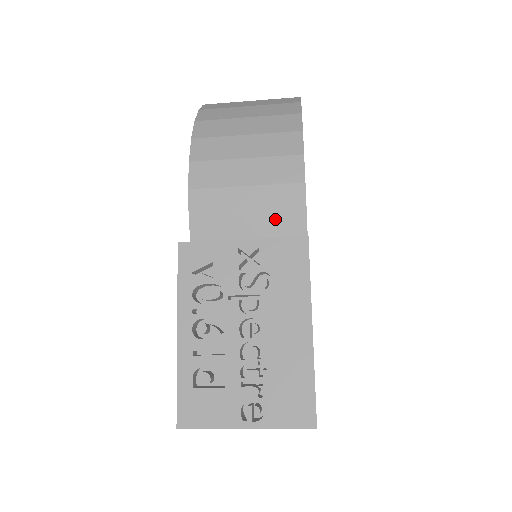
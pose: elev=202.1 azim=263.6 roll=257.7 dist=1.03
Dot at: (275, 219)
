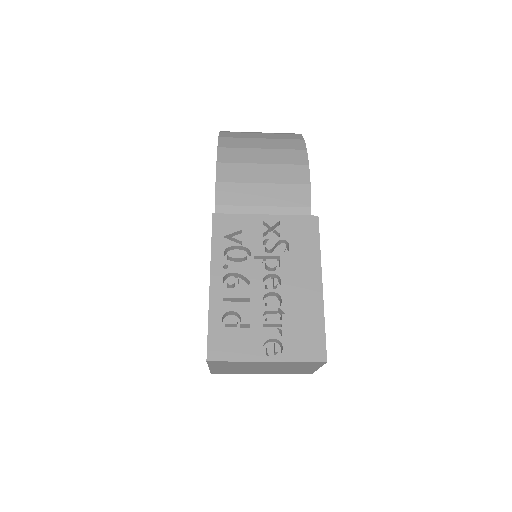
Dot at: (286, 210)
